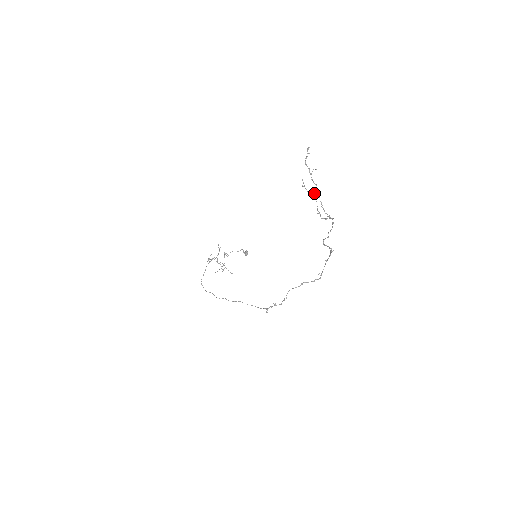
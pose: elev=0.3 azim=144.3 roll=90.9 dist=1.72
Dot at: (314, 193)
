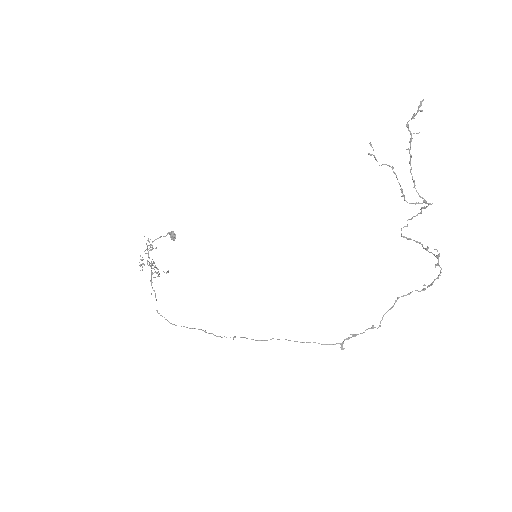
Dot at: (389, 165)
